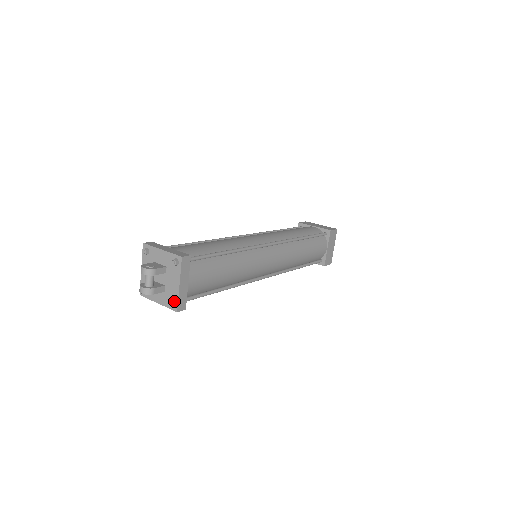
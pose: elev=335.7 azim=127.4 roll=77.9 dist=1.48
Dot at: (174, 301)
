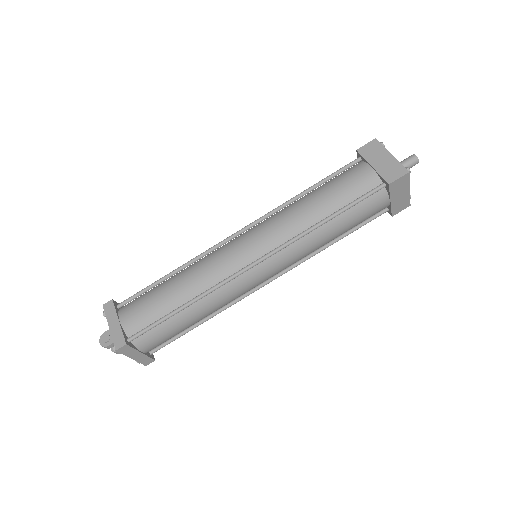
Dot at: occluded
